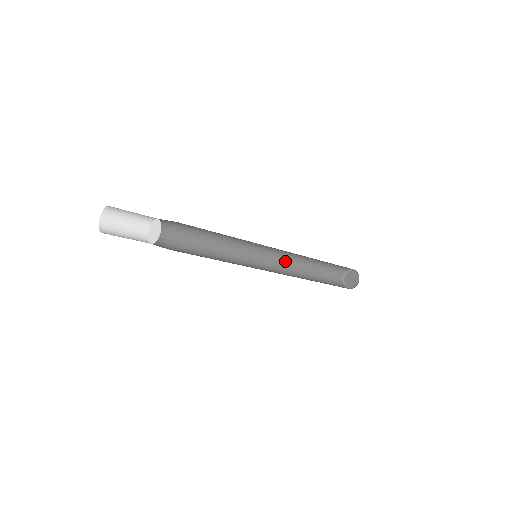
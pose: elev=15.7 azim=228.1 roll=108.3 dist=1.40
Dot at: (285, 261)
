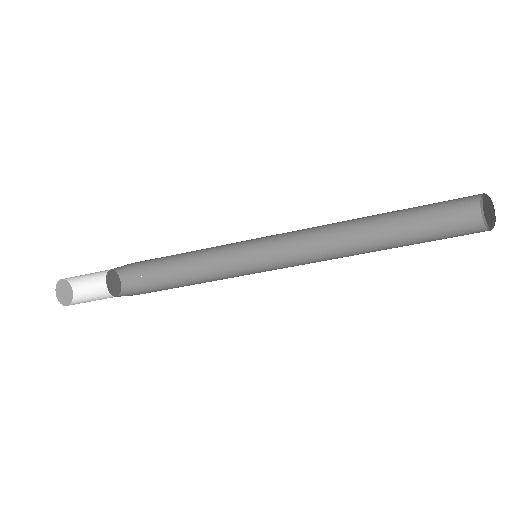
Dot at: (330, 244)
